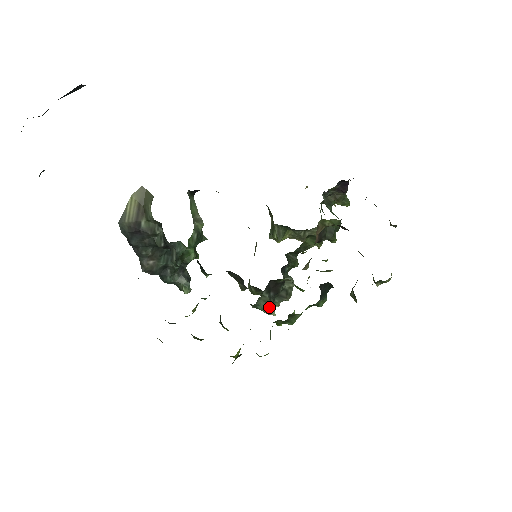
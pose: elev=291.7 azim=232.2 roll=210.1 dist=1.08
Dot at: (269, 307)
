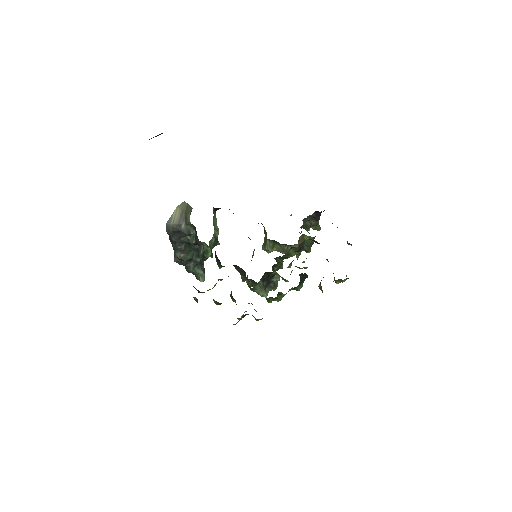
Dot at: (263, 291)
